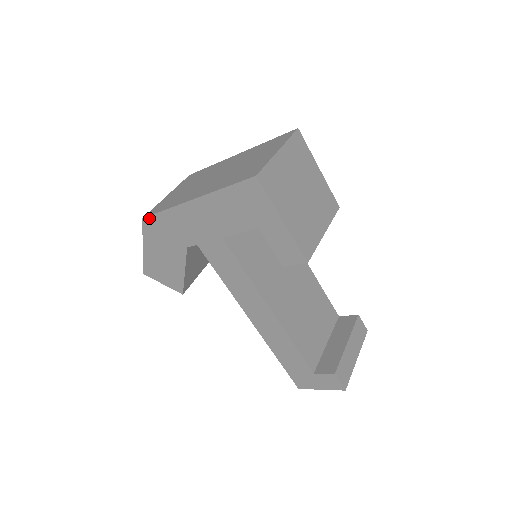
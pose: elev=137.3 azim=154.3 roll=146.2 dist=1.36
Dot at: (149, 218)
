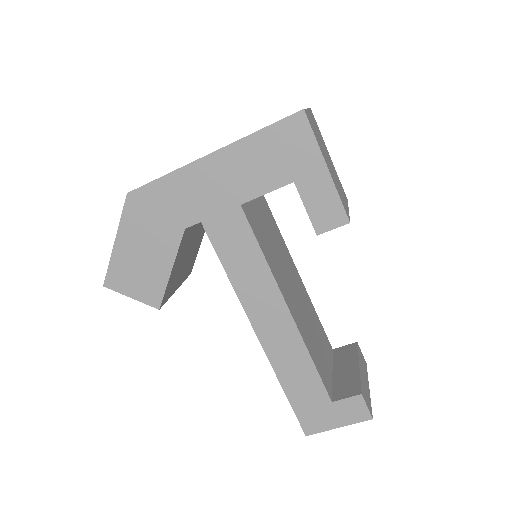
Dot at: (138, 191)
